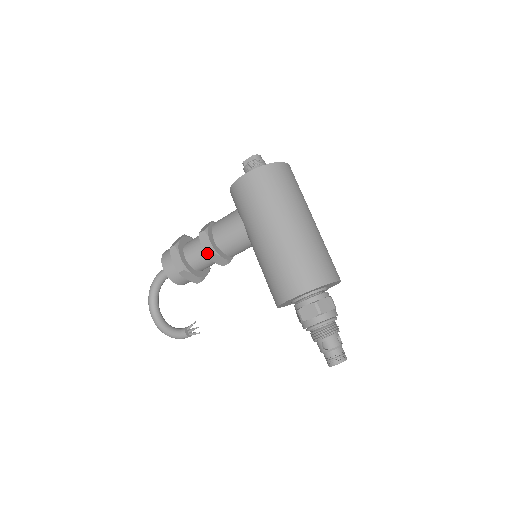
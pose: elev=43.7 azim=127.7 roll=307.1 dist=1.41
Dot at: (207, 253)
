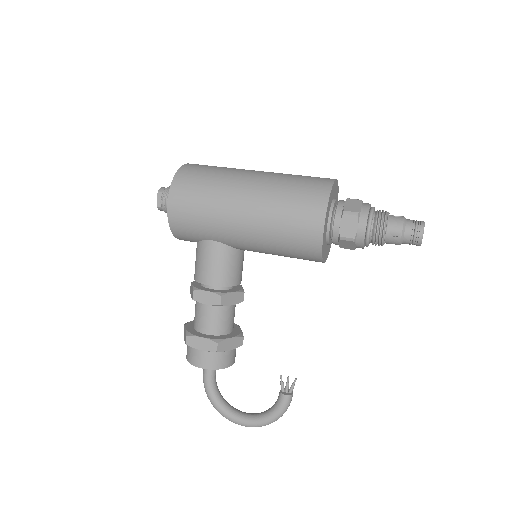
Dot at: (218, 303)
